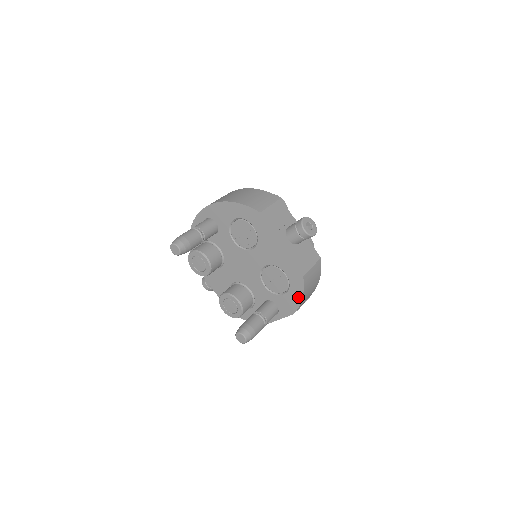
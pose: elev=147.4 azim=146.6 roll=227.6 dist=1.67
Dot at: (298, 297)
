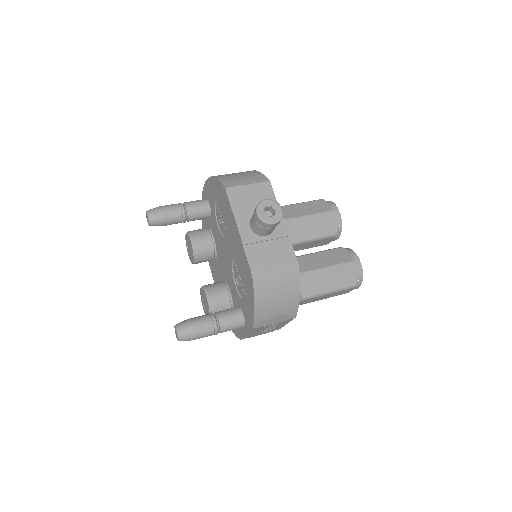
Dot at: (252, 305)
